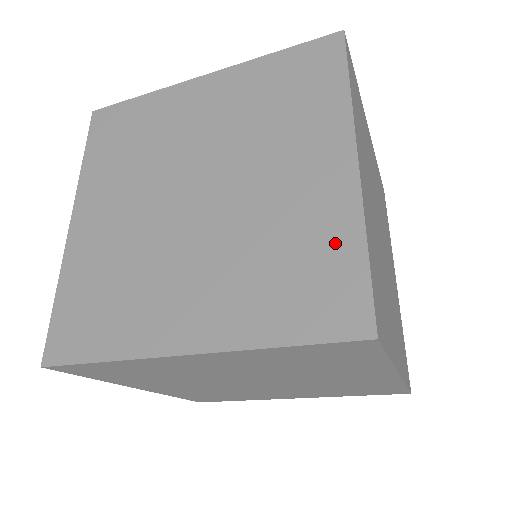
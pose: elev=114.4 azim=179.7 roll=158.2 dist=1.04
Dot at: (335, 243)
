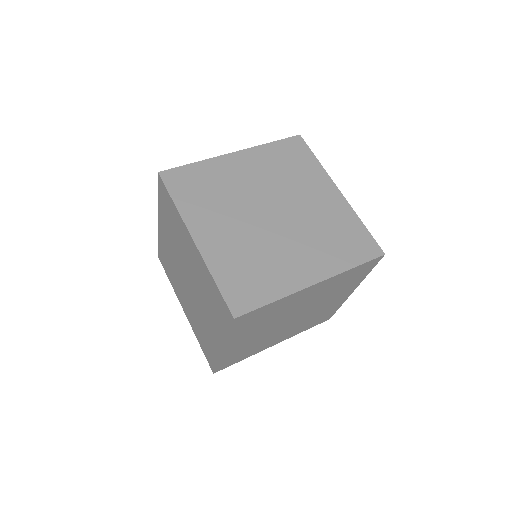
Dot at: (211, 284)
